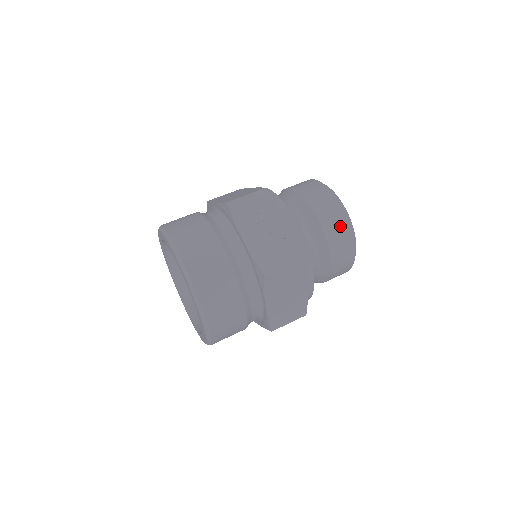
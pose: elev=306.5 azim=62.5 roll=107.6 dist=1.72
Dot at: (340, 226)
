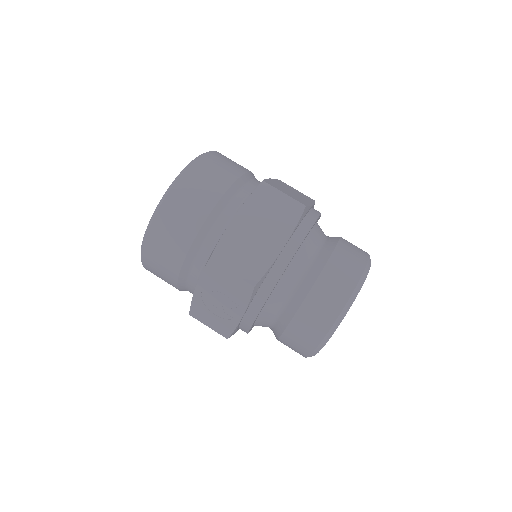
Dot at: (297, 349)
